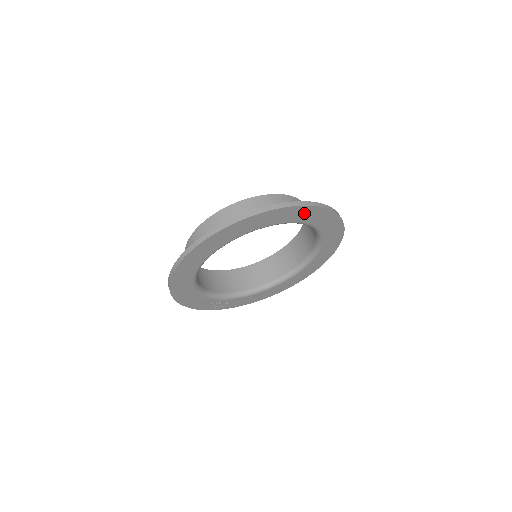
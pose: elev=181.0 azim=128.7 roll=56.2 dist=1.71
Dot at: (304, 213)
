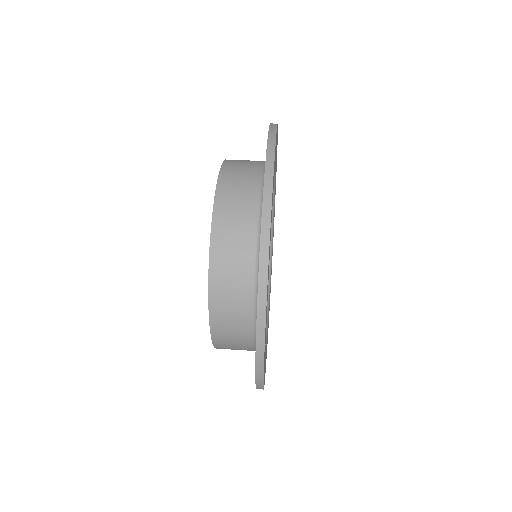
Dot at: occluded
